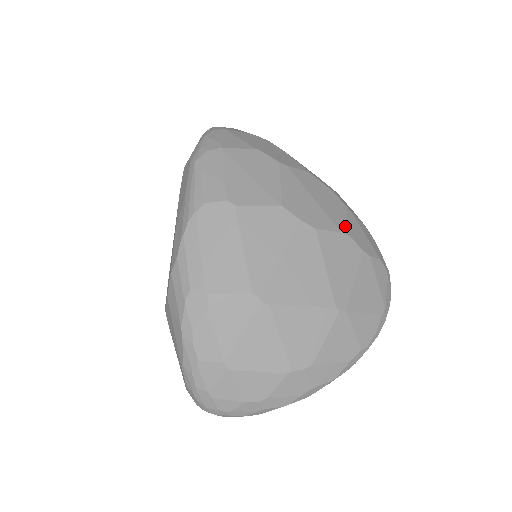
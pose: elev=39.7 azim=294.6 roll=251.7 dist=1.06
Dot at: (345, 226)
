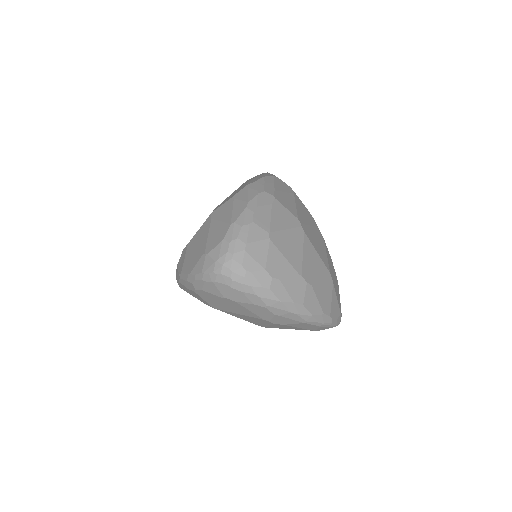
Dot at: occluded
